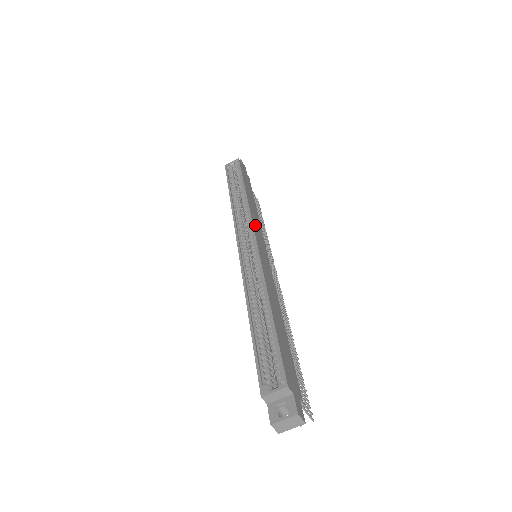
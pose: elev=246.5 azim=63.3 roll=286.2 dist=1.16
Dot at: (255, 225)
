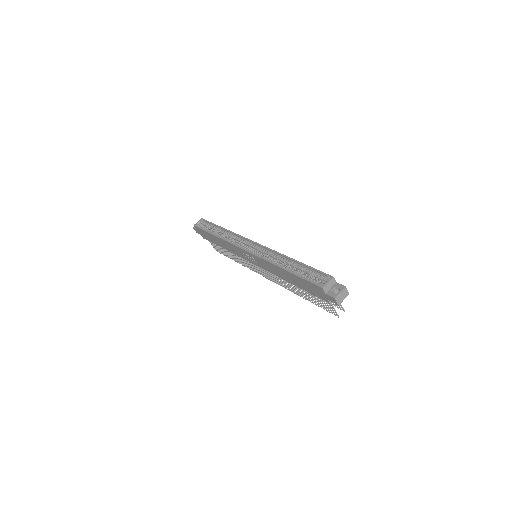
Dot at: occluded
